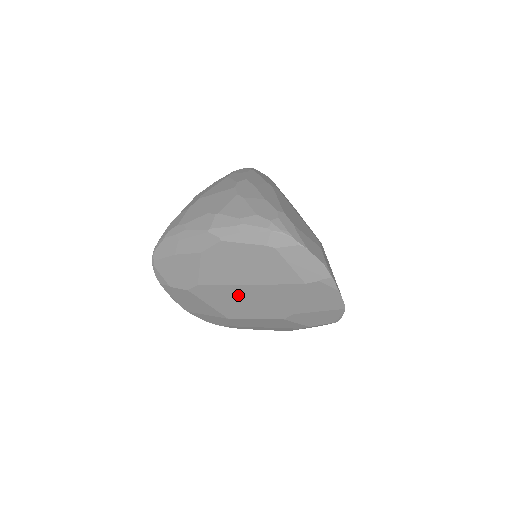
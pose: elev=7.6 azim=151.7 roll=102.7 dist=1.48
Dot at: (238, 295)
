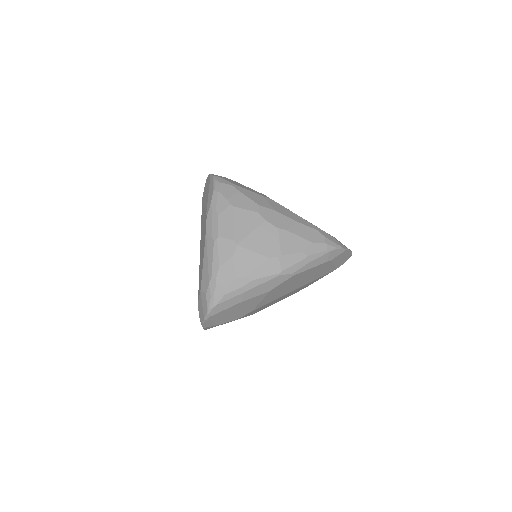
Dot at: occluded
